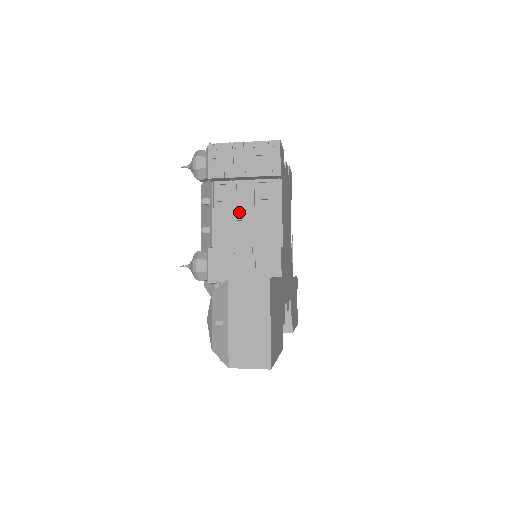
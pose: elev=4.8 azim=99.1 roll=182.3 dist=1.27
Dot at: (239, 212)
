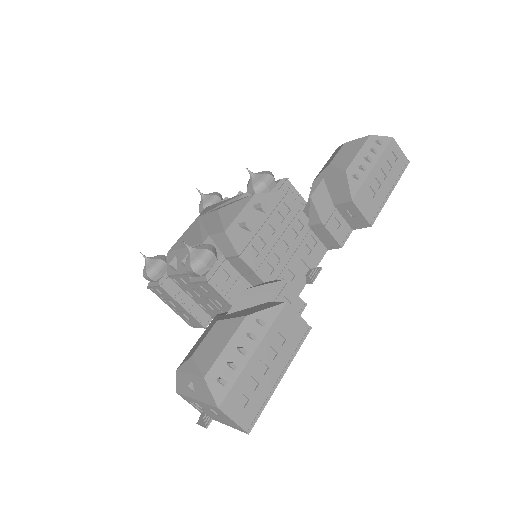
Dot at: occluded
